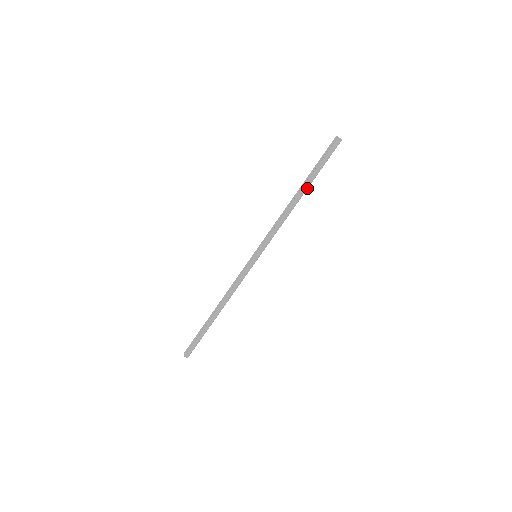
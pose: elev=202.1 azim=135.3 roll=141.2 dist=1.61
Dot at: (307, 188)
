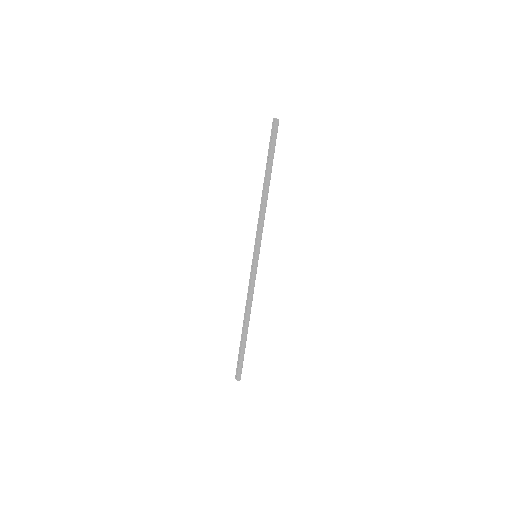
Dot at: (270, 174)
